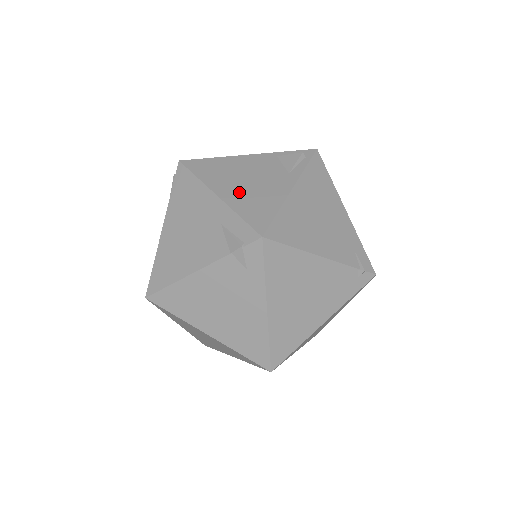
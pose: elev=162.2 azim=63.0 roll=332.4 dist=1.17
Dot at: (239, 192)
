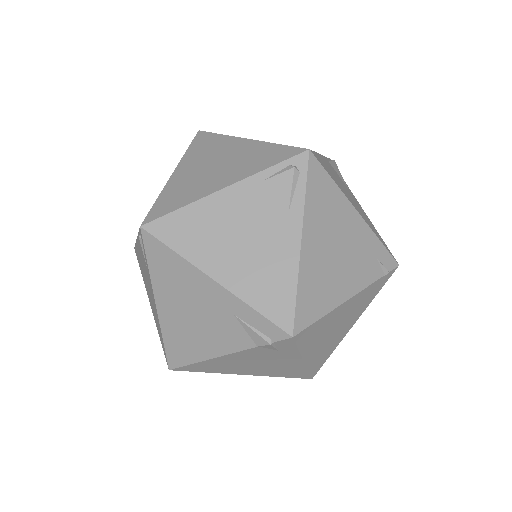
Dot at: (239, 267)
